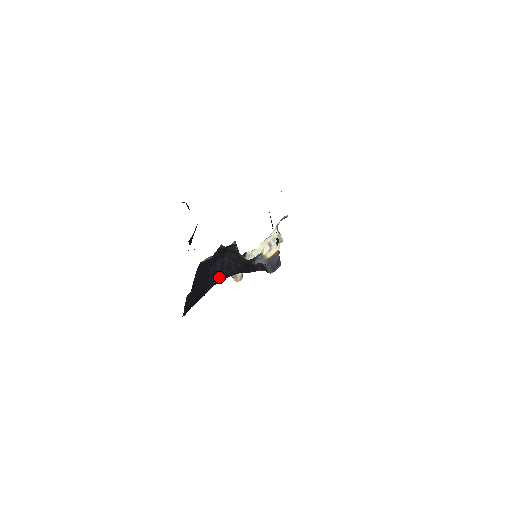
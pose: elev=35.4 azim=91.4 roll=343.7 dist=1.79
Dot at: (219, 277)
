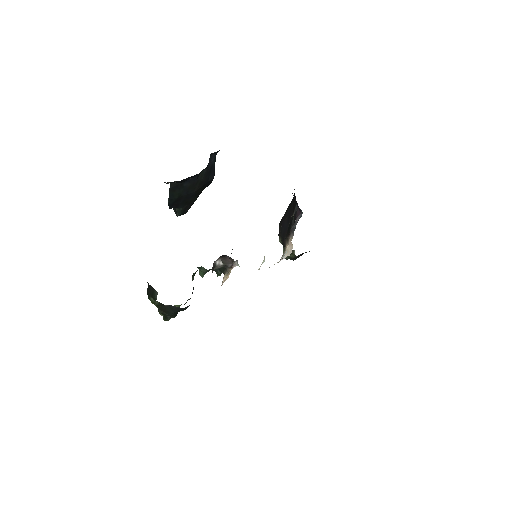
Dot at: occluded
